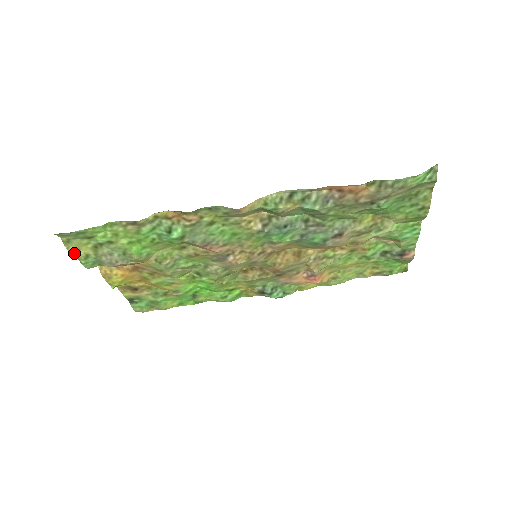
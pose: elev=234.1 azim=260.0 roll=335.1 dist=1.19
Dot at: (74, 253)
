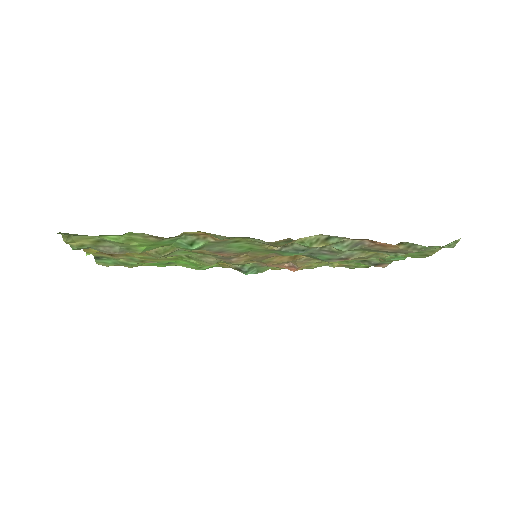
Dot at: (69, 243)
